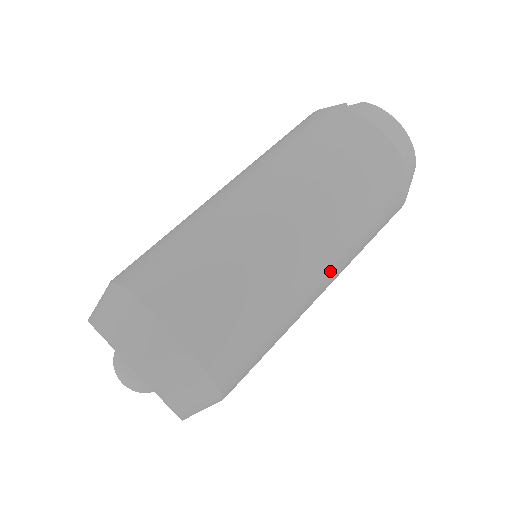
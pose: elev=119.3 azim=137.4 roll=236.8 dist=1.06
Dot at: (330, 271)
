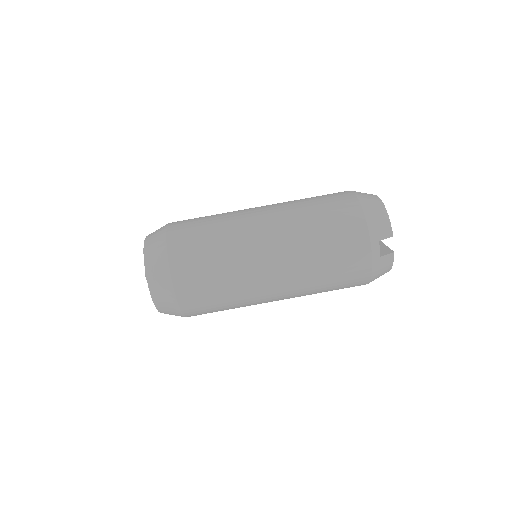
Dot at: occluded
